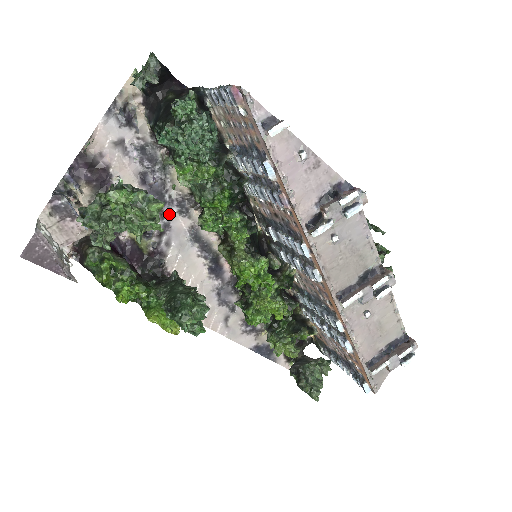
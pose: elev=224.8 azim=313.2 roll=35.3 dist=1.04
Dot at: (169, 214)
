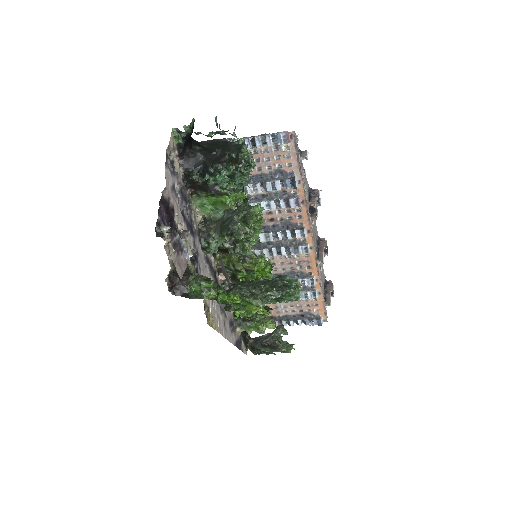
Dot at: (196, 243)
